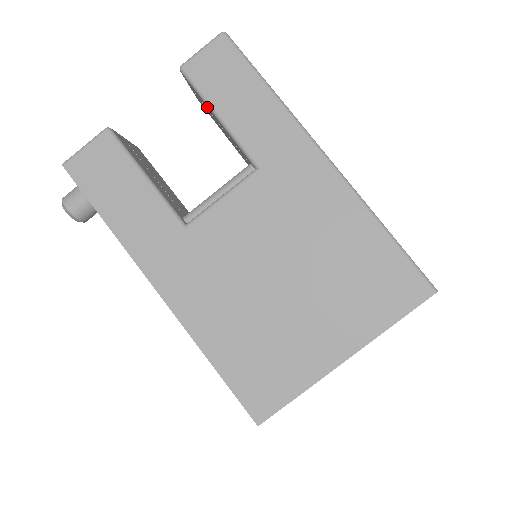
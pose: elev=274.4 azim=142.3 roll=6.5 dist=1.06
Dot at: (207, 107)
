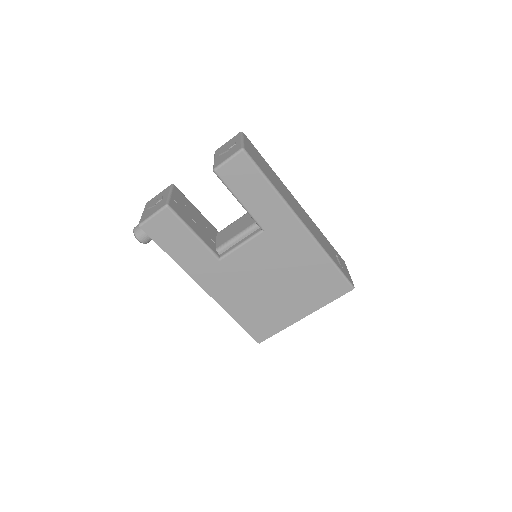
Dot at: occluded
